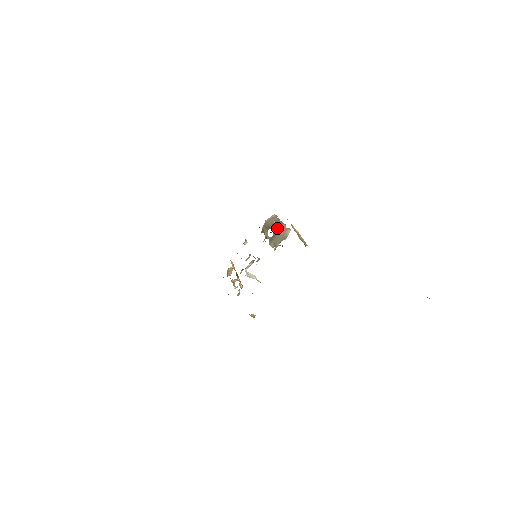
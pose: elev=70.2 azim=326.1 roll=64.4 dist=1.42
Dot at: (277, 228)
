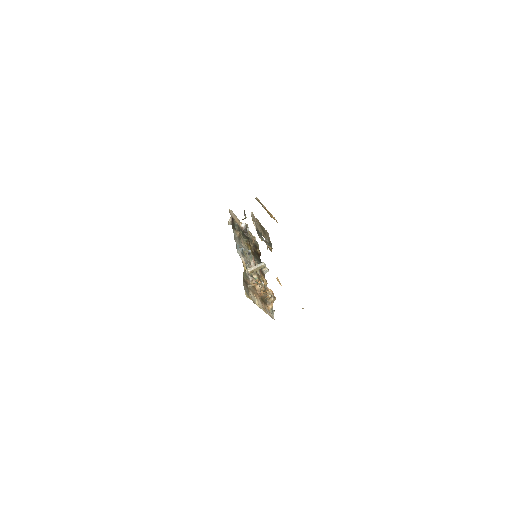
Dot at: (242, 224)
